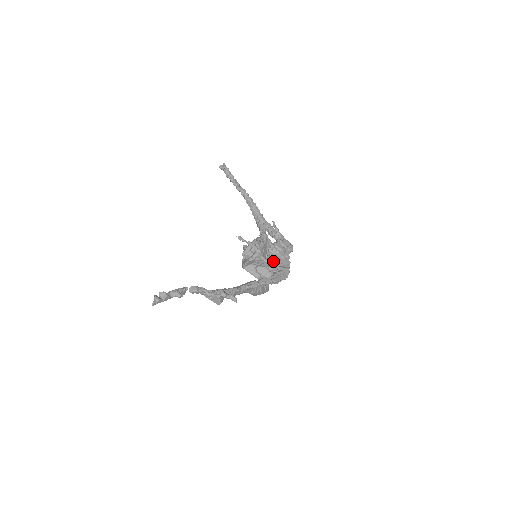
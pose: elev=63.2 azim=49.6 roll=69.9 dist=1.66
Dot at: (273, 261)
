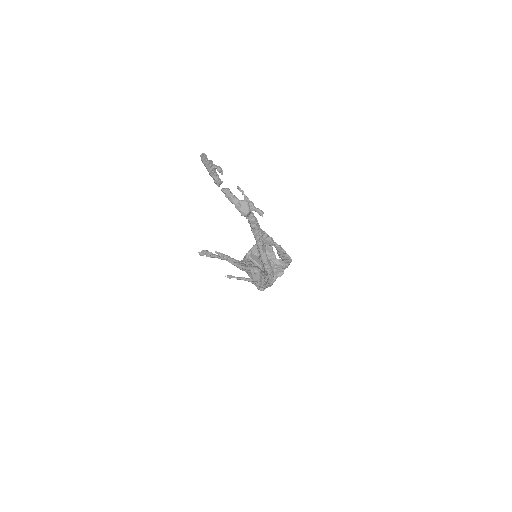
Dot at: occluded
